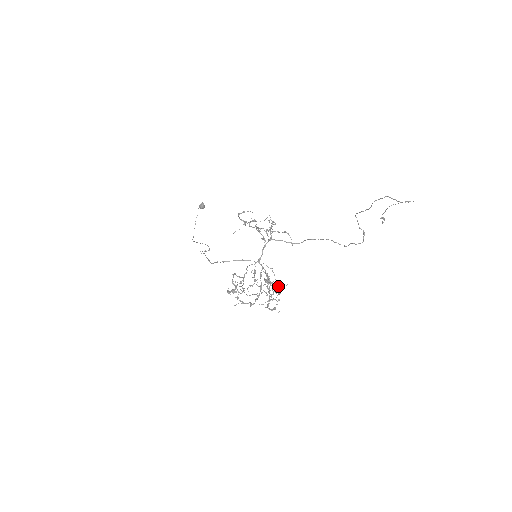
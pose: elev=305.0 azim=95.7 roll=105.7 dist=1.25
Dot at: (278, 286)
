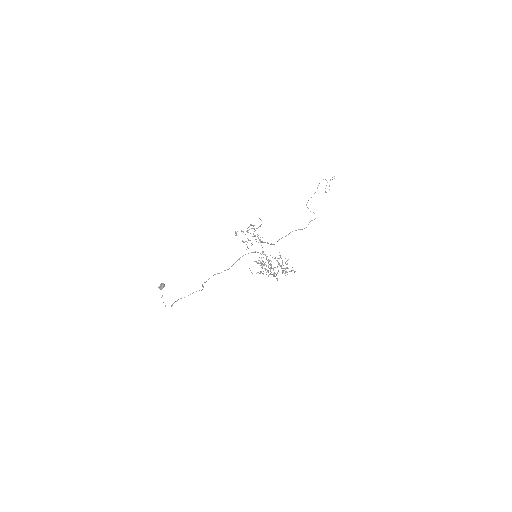
Dot at: occluded
